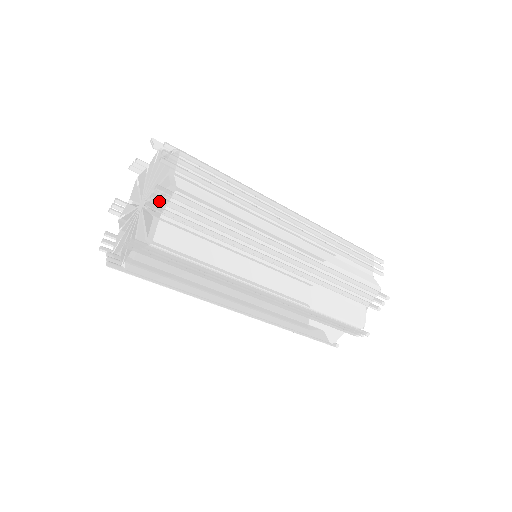
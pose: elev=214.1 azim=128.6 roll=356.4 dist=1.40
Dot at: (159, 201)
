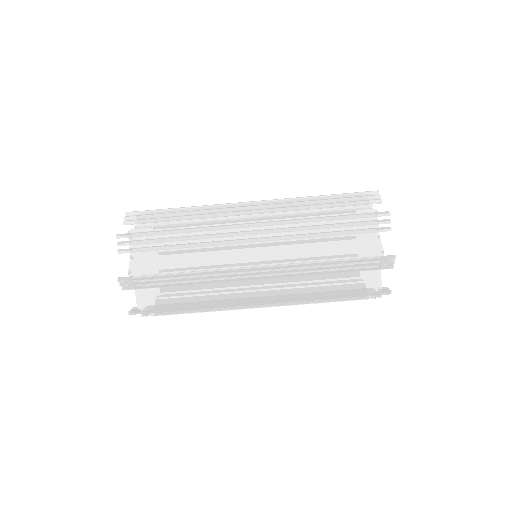
Dot at: (123, 244)
